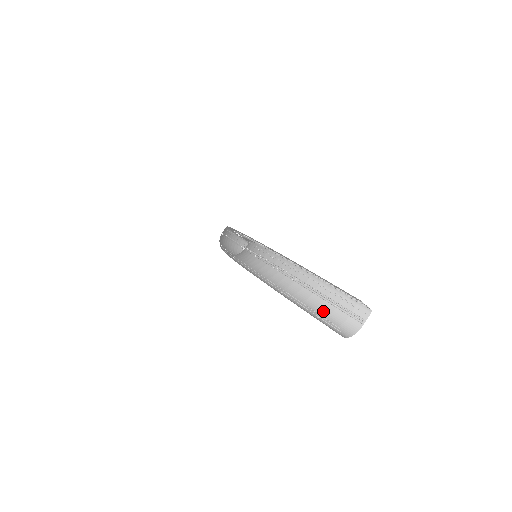
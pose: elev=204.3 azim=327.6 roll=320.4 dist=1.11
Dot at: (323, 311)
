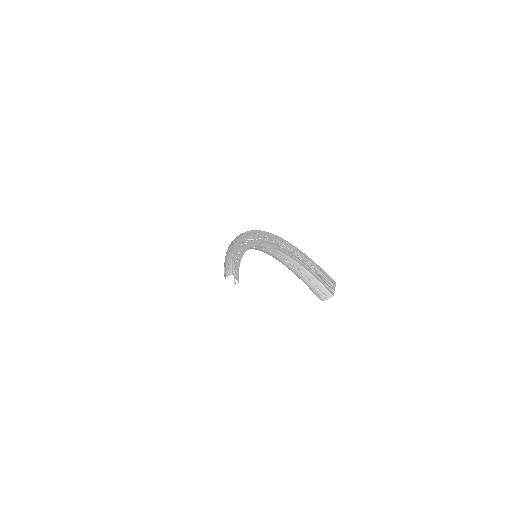
Dot at: (309, 286)
